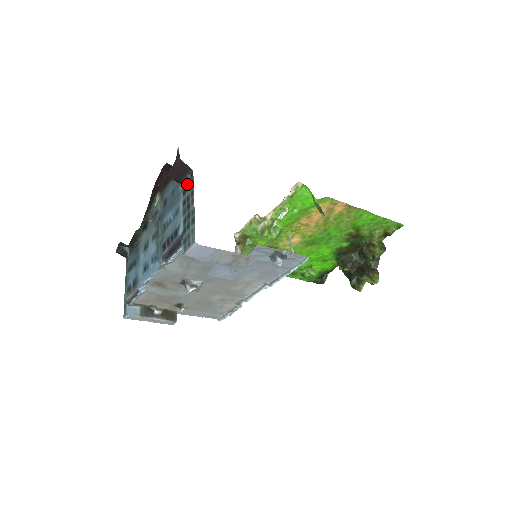
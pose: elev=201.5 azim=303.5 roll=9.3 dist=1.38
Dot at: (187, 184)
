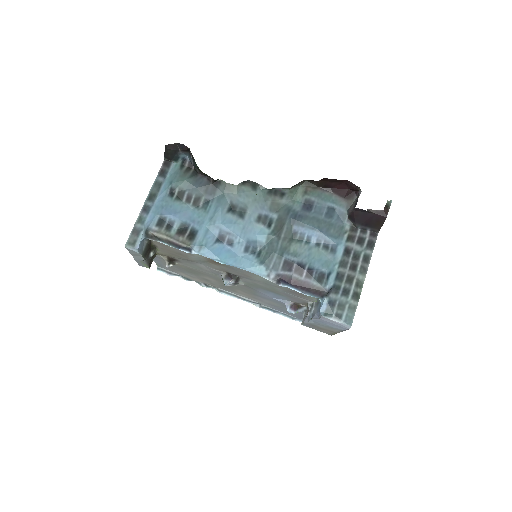
Dot at: (361, 235)
